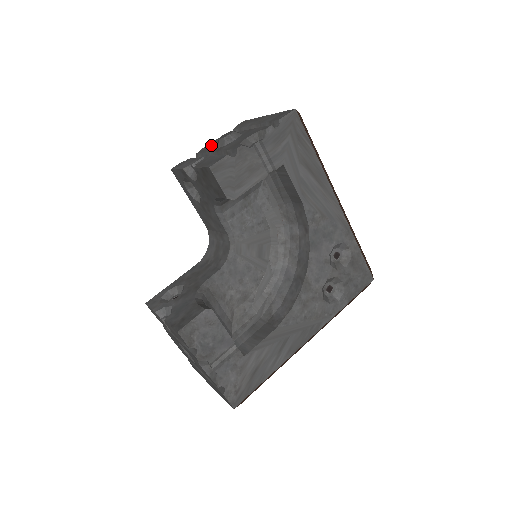
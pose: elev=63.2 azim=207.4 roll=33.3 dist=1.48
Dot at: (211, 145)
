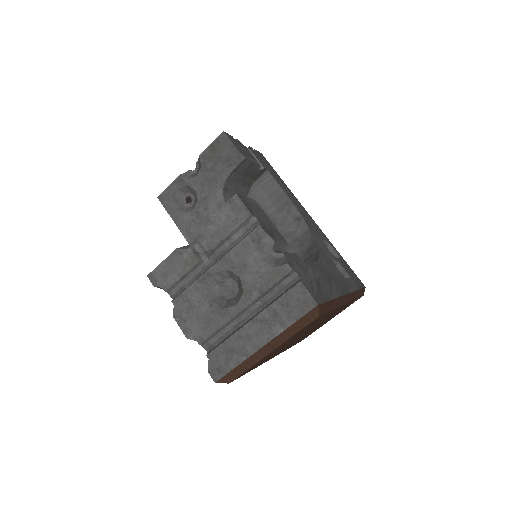
Dot at: occluded
